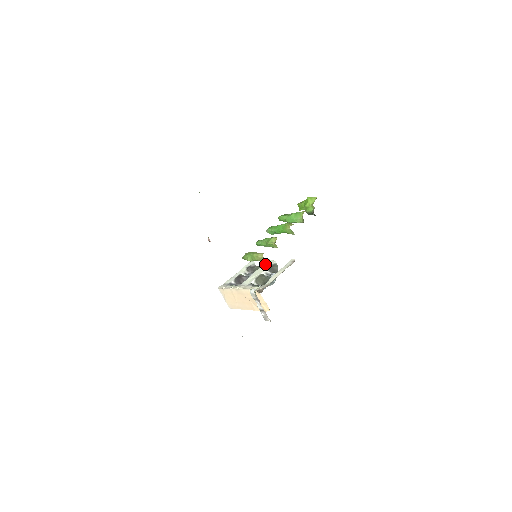
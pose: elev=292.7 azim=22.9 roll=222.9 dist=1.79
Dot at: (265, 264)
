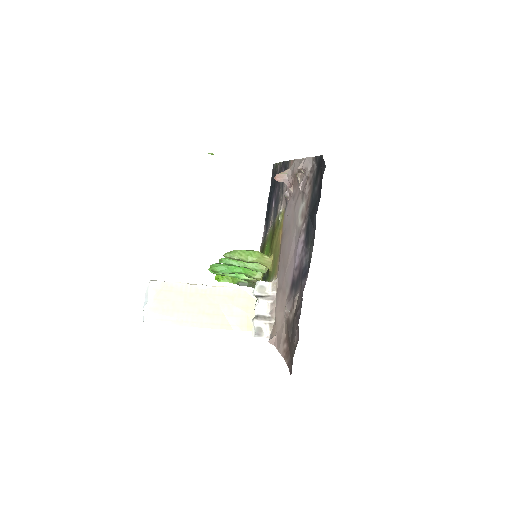
Dot at: occluded
